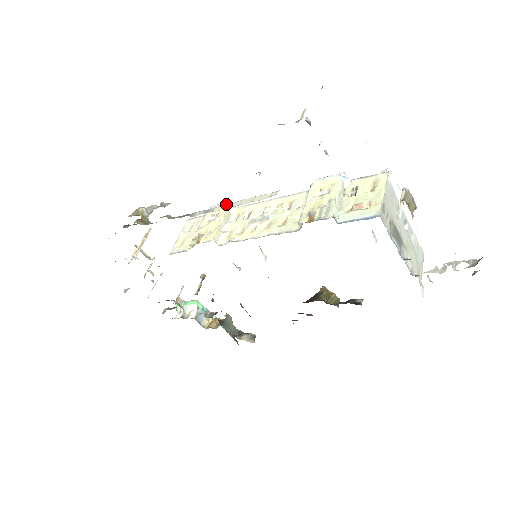
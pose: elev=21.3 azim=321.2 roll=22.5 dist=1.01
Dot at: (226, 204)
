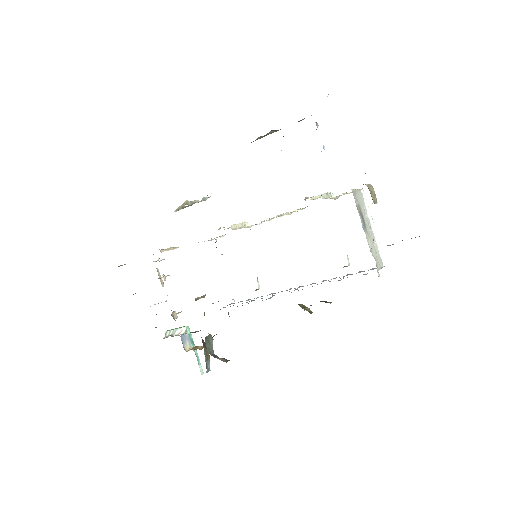
Dot at: occluded
